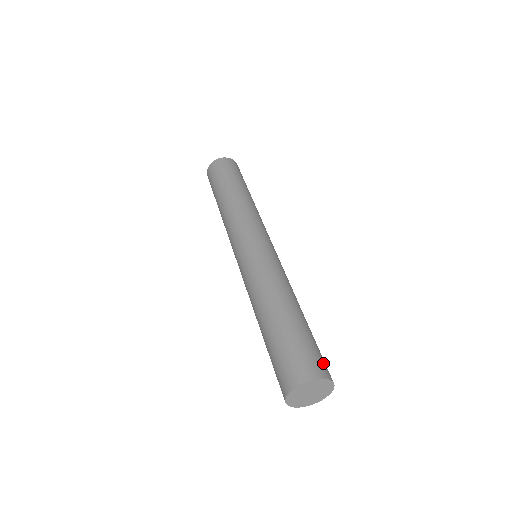
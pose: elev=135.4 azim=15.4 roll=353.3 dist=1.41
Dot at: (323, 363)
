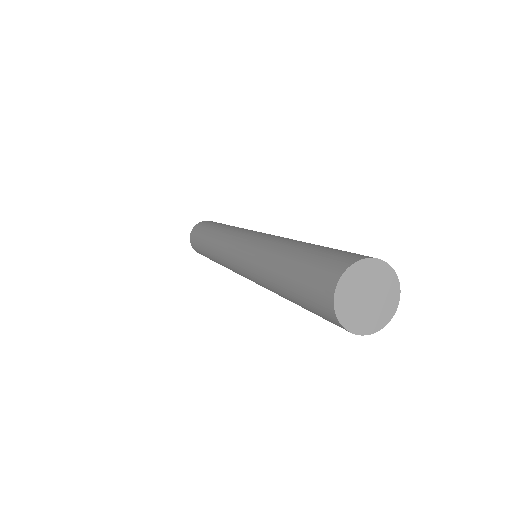
Dot at: occluded
